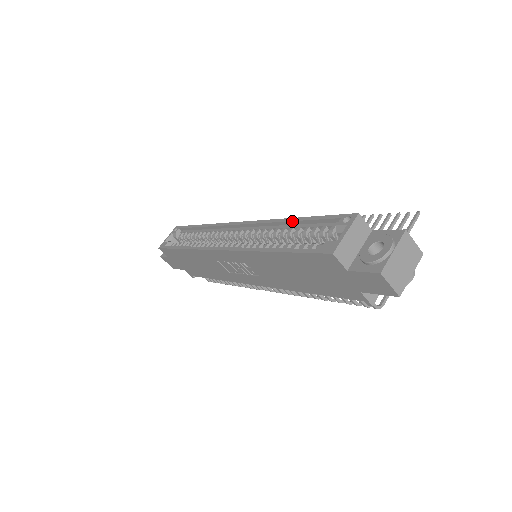
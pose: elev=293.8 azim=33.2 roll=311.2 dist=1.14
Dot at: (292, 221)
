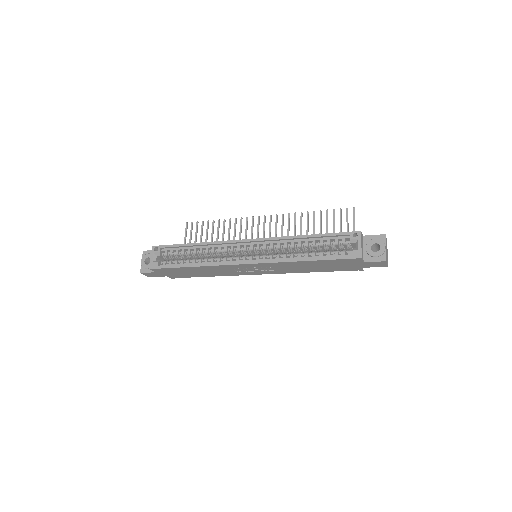
Dot at: (307, 237)
